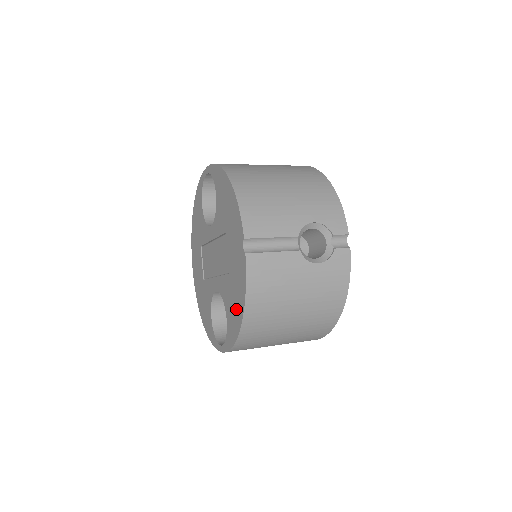
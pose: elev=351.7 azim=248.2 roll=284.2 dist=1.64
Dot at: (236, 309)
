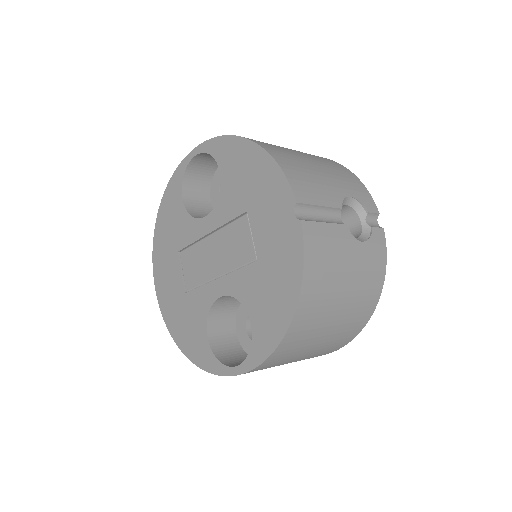
Dot at: (278, 301)
